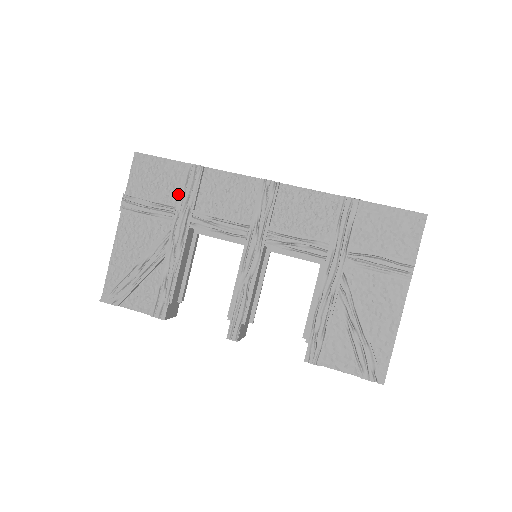
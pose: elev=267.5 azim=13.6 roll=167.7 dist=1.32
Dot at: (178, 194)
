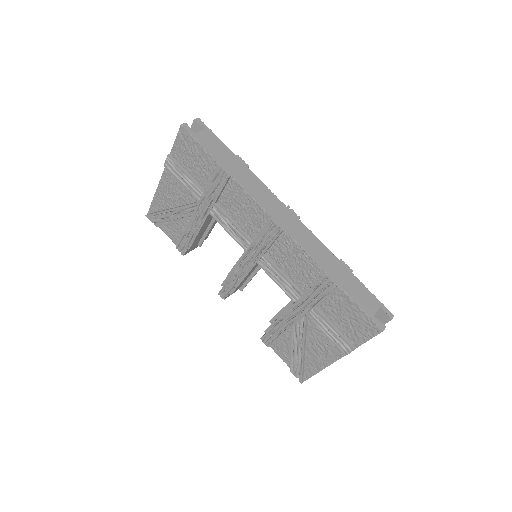
Dot at: (207, 182)
